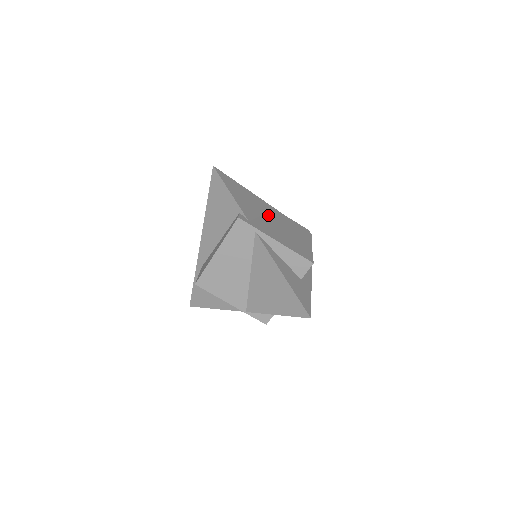
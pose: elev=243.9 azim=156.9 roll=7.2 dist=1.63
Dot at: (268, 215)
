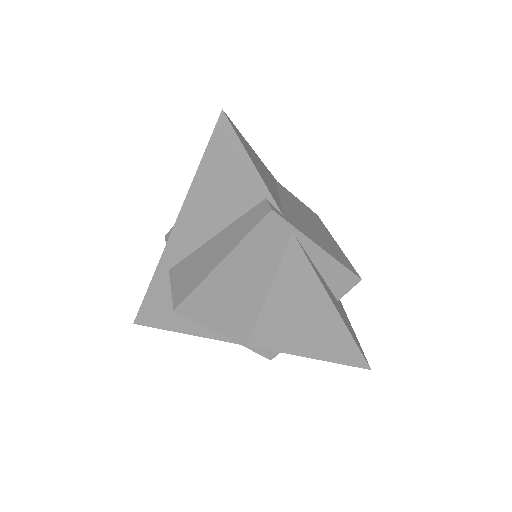
Dot at: (282, 195)
